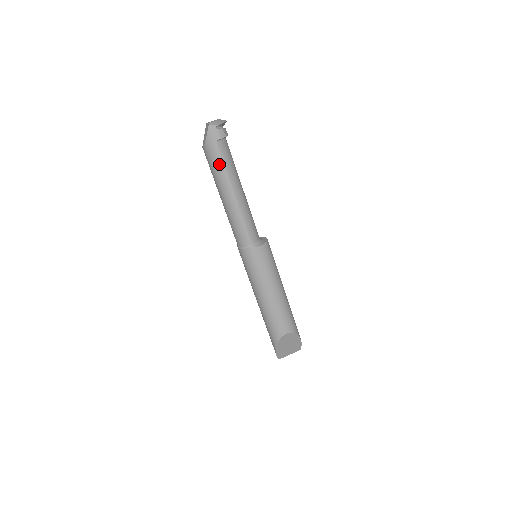
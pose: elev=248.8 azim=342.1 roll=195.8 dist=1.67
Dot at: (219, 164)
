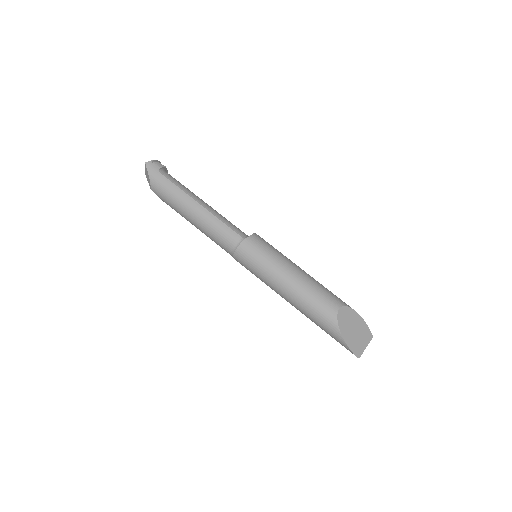
Dot at: (171, 187)
